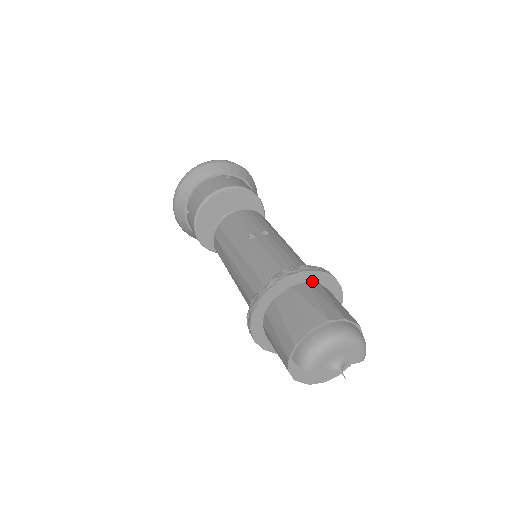
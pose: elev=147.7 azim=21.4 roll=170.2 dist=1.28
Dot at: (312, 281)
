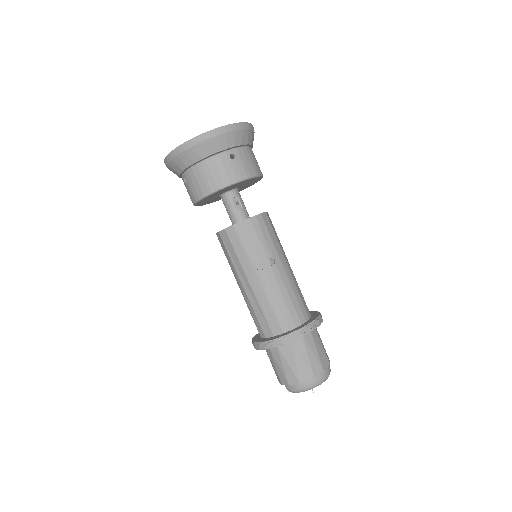
Dot at: occluded
